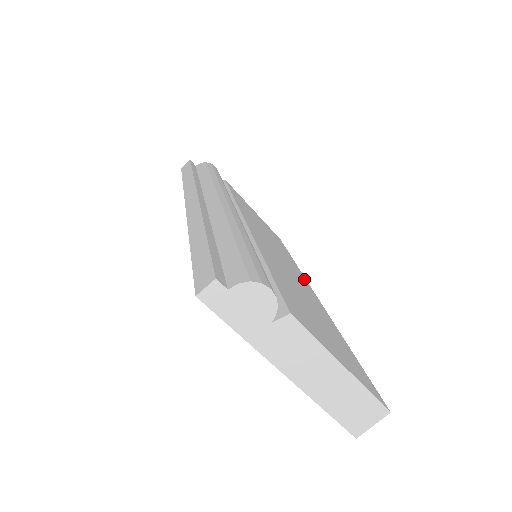
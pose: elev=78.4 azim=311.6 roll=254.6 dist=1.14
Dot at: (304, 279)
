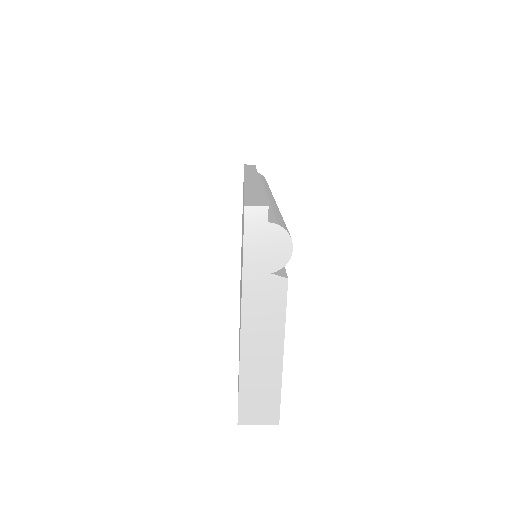
Dot at: occluded
